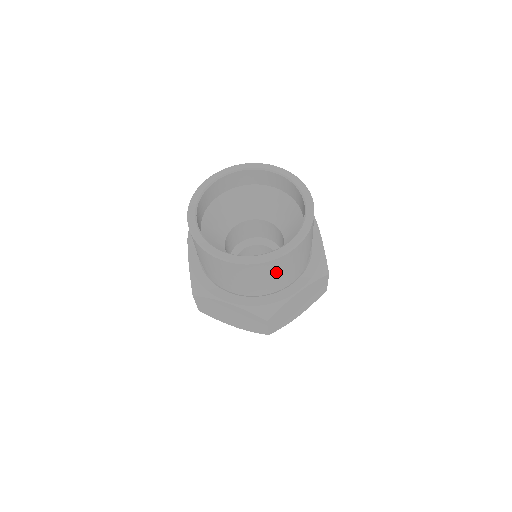
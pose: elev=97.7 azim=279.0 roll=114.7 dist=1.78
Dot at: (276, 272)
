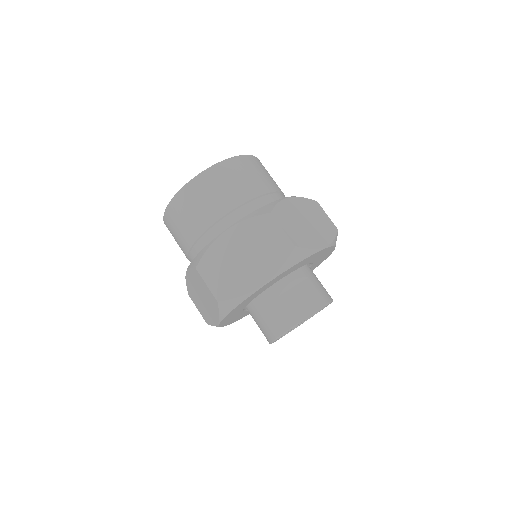
Dot at: (246, 176)
